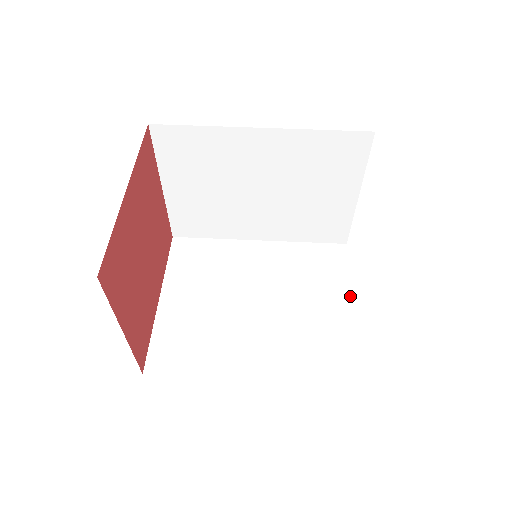
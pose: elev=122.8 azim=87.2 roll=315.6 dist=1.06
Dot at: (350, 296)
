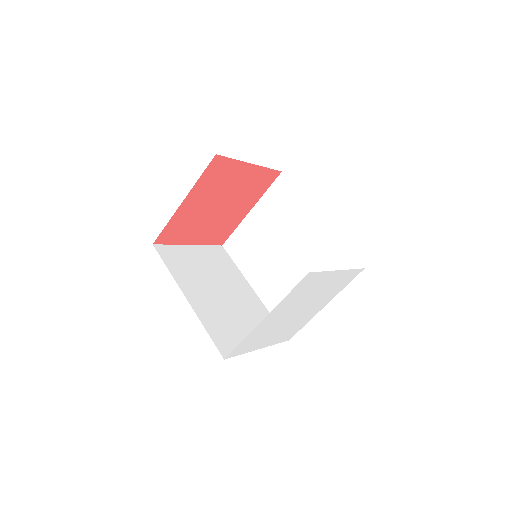
Dot at: (329, 300)
